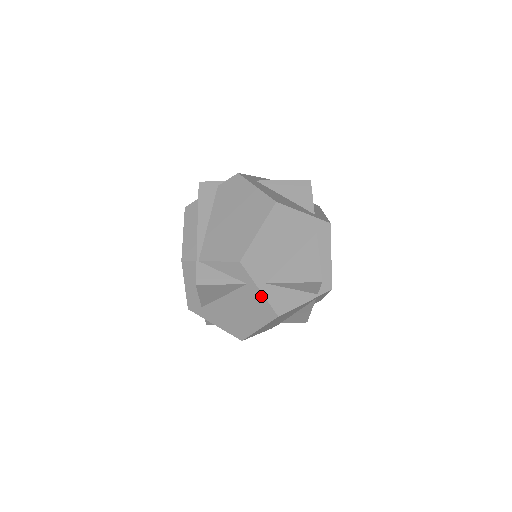
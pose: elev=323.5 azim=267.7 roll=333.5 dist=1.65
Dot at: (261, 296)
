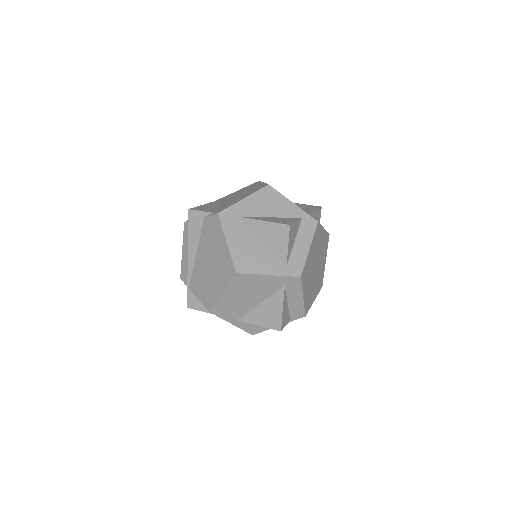
Dot at: (235, 325)
